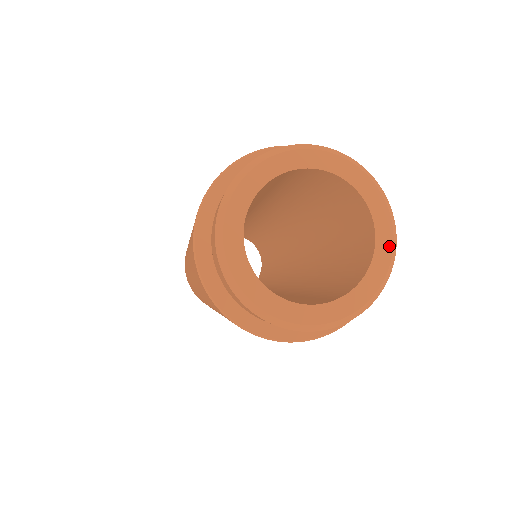
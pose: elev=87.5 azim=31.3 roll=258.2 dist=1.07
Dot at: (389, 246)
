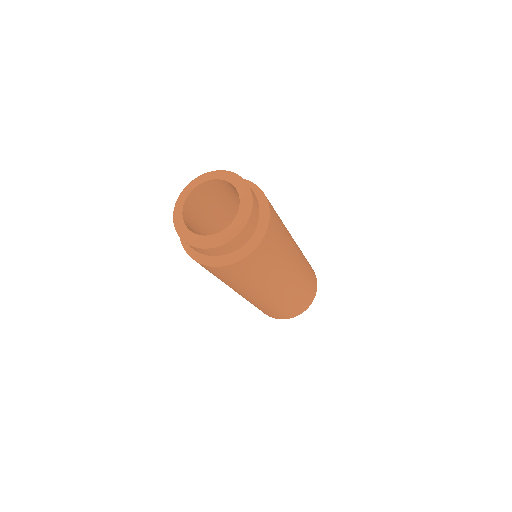
Dot at: (237, 226)
